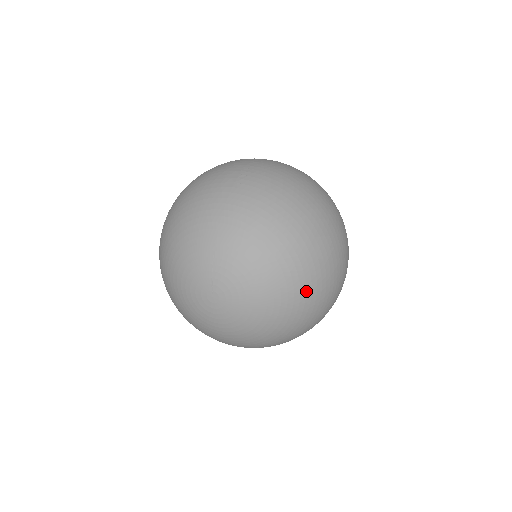
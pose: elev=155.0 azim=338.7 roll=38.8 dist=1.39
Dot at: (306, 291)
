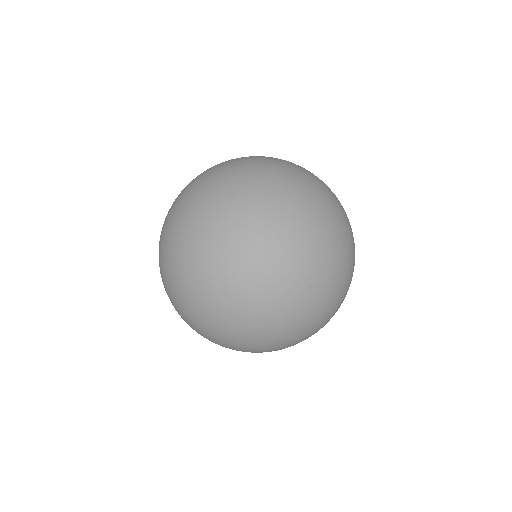
Dot at: occluded
